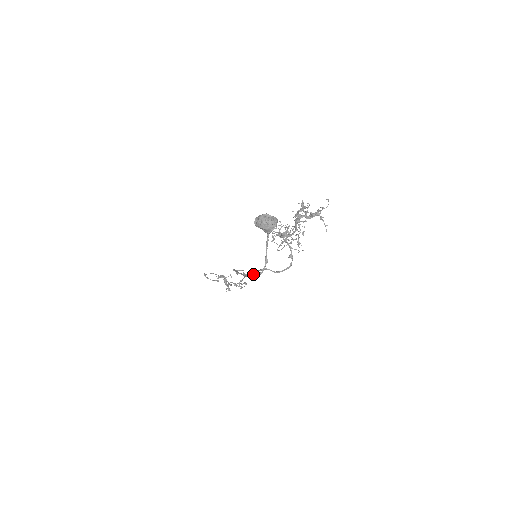
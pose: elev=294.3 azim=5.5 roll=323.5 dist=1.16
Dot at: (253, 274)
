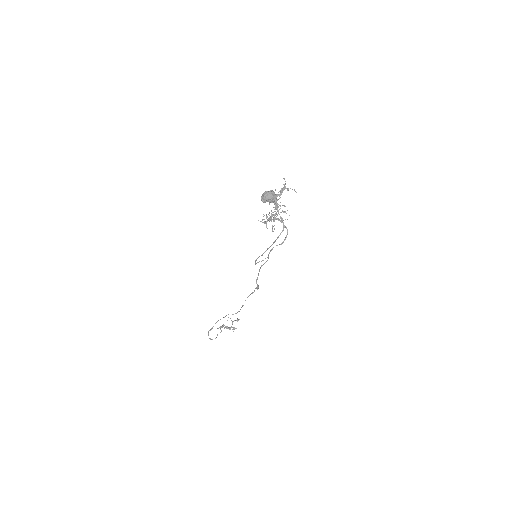
Dot at: (268, 256)
